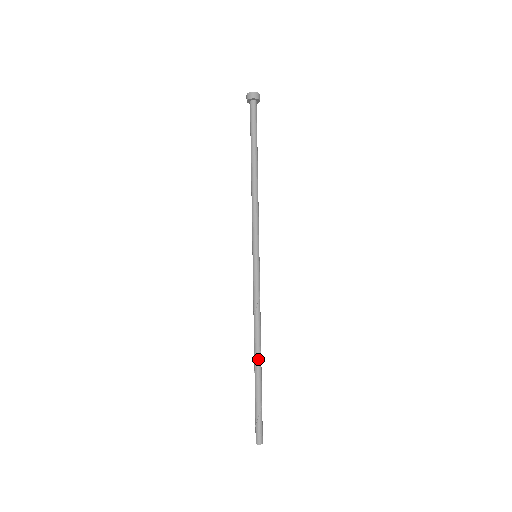
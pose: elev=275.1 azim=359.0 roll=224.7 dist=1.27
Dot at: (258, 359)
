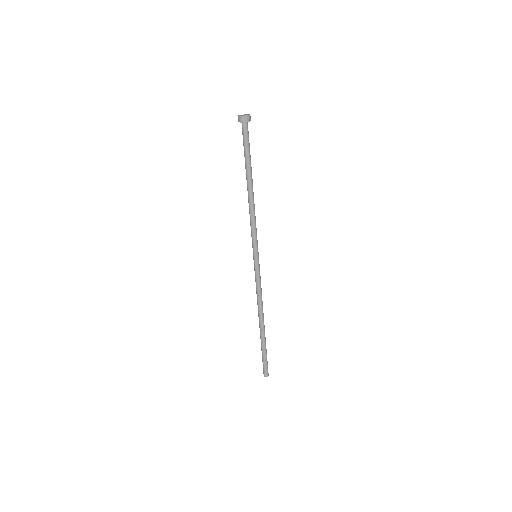
Dot at: (262, 327)
